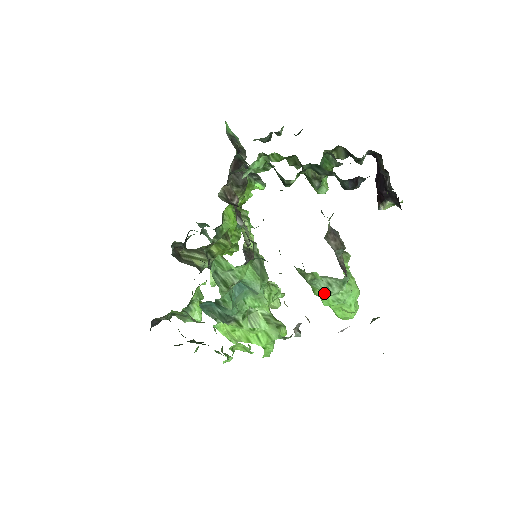
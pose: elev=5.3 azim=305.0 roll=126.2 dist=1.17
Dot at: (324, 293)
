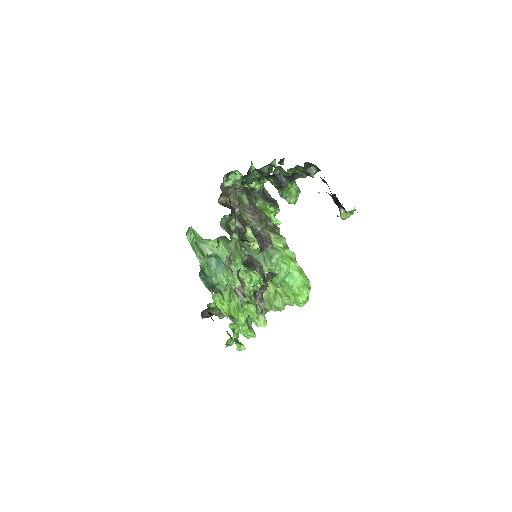
Dot at: (263, 266)
